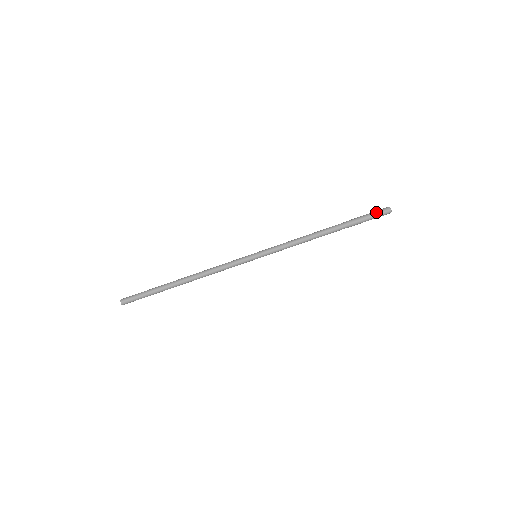
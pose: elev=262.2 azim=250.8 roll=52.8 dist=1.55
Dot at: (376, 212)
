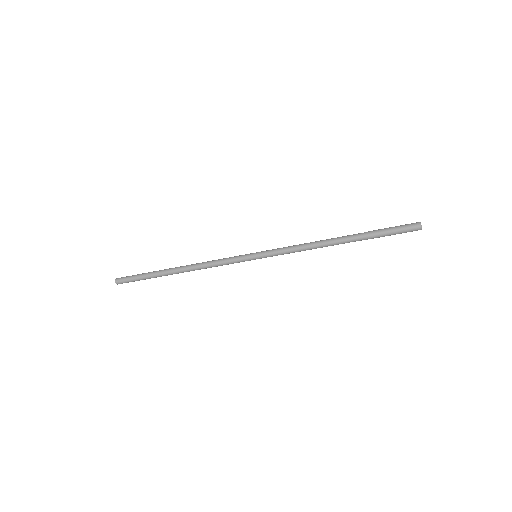
Dot at: (402, 227)
